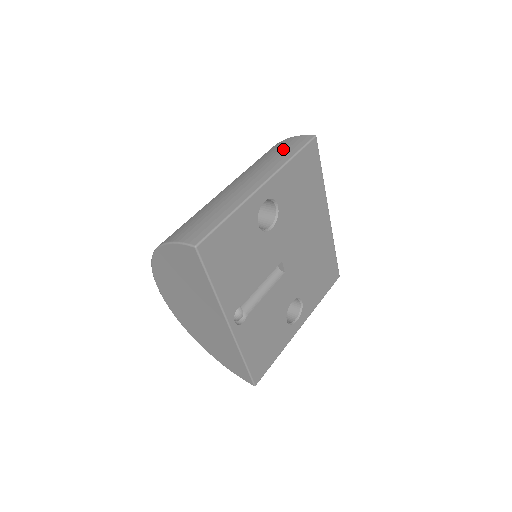
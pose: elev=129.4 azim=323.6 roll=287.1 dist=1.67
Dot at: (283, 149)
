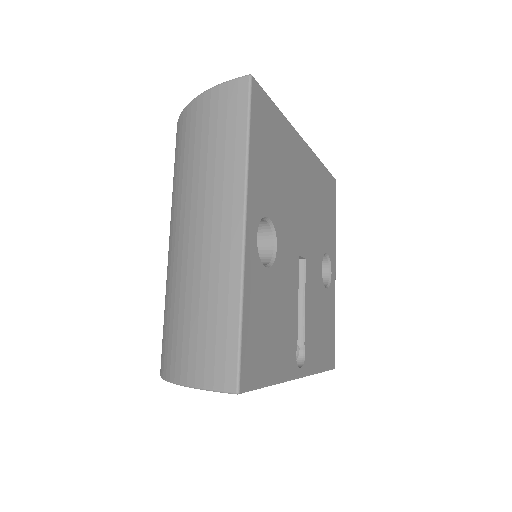
Dot at: (219, 128)
